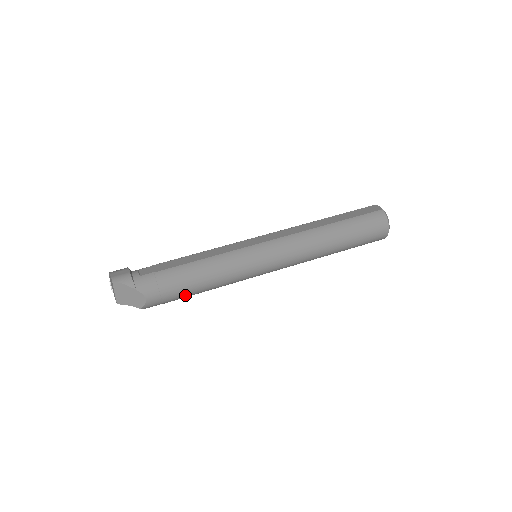
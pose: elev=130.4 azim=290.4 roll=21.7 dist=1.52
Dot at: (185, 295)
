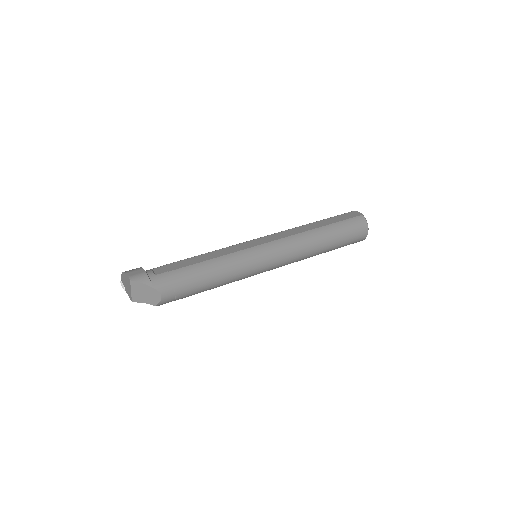
Dot at: (196, 292)
